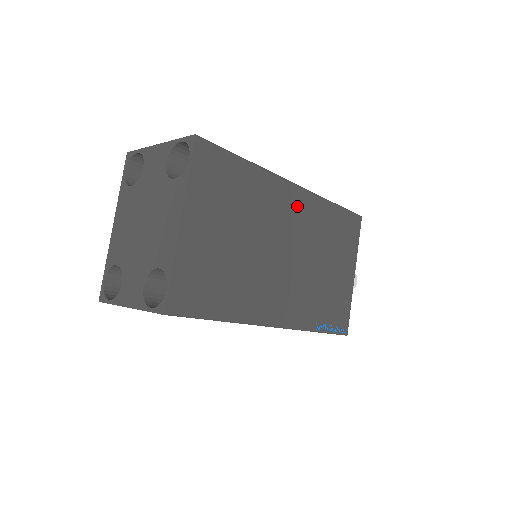
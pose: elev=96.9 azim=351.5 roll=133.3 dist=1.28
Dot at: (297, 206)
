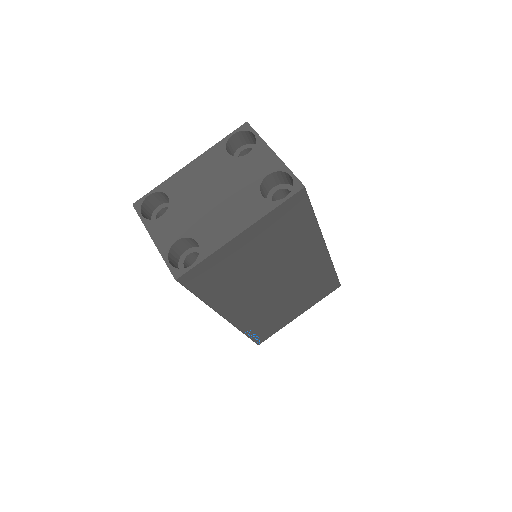
Dot at: (313, 260)
